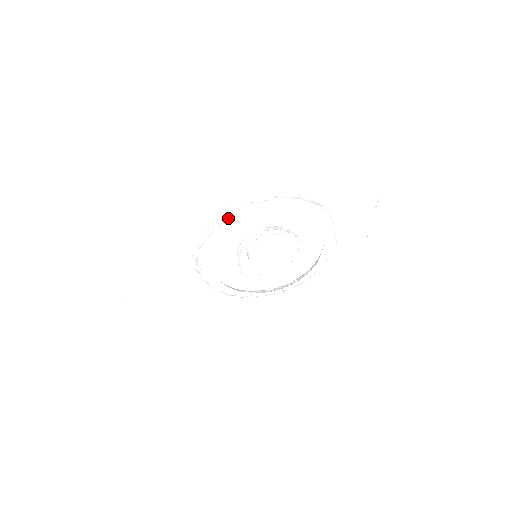
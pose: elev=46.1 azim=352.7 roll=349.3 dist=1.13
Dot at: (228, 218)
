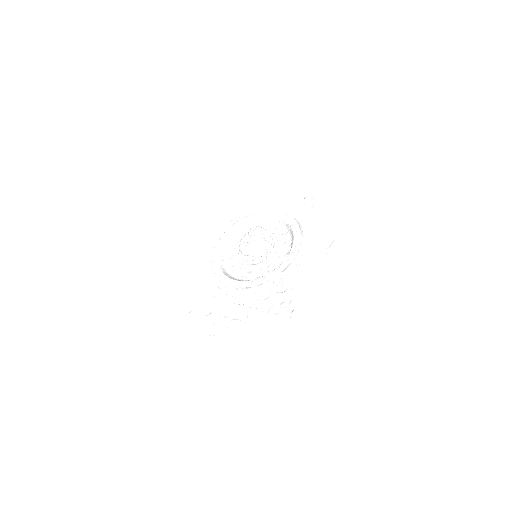
Dot at: (285, 270)
